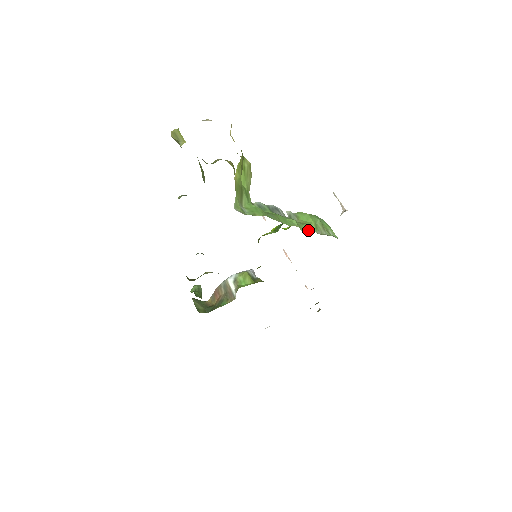
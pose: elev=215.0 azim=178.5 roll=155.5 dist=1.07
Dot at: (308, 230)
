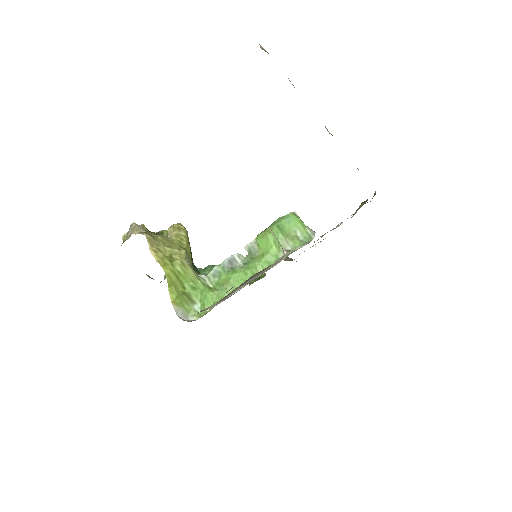
Dot at: (266, 266)
